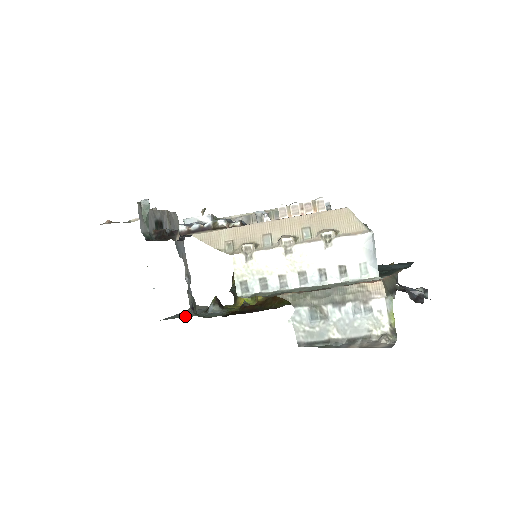
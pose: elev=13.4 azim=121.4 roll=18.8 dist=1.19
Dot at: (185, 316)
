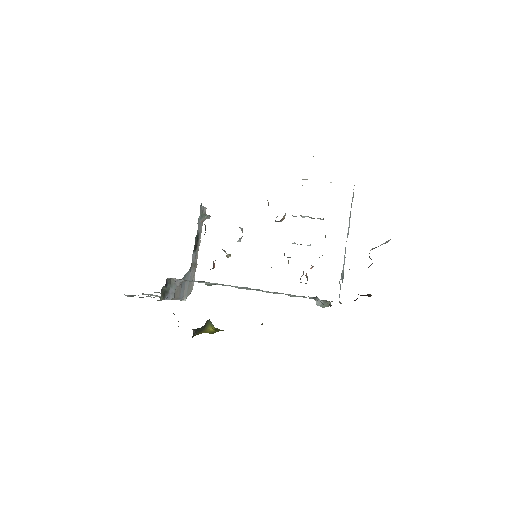
Dot at: occluded
